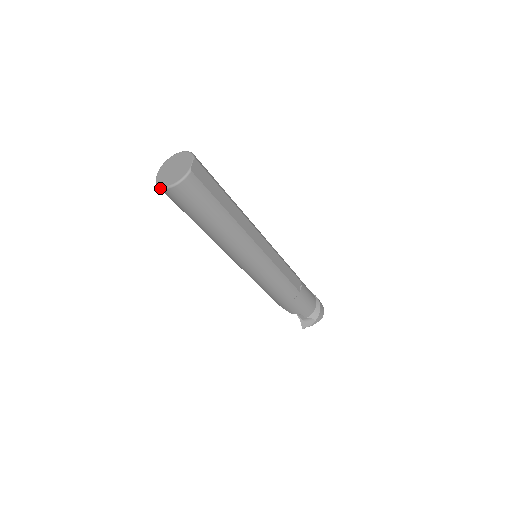
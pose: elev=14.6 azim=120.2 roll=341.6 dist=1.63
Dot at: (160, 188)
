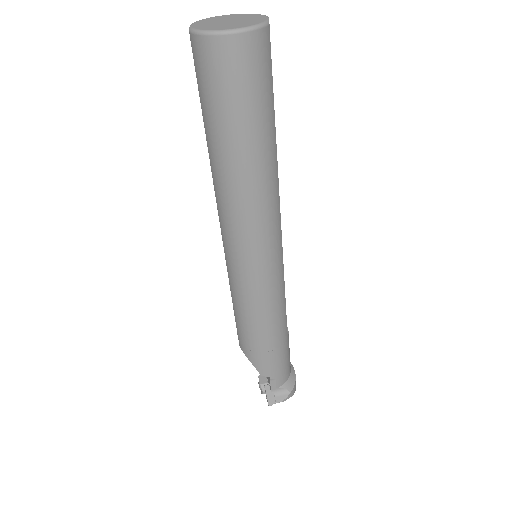
Dot at: (203, 35)
